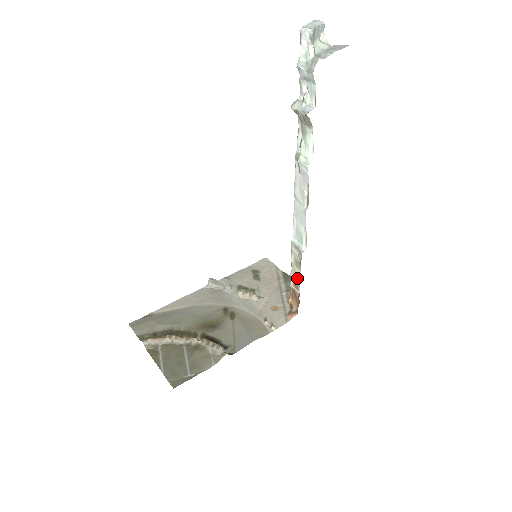
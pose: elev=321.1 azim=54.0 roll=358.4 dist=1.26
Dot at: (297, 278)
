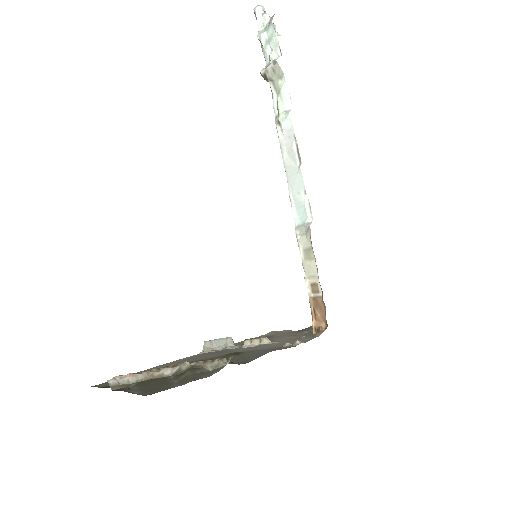
Dot at: (313, 274)
